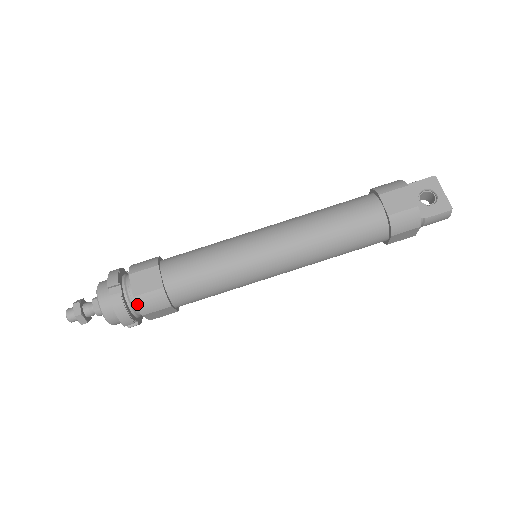
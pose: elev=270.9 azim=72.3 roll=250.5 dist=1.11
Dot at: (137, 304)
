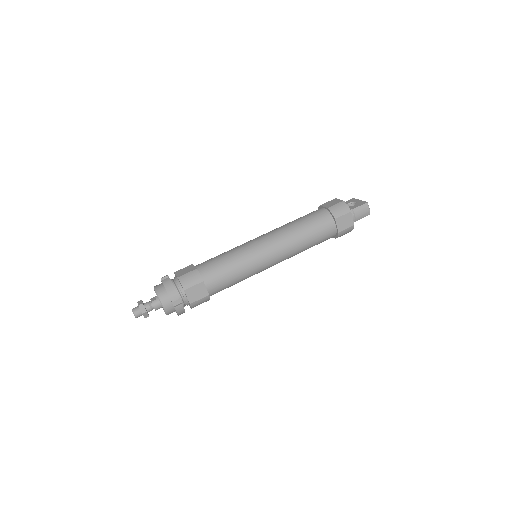
Dot at: (180, 281)
